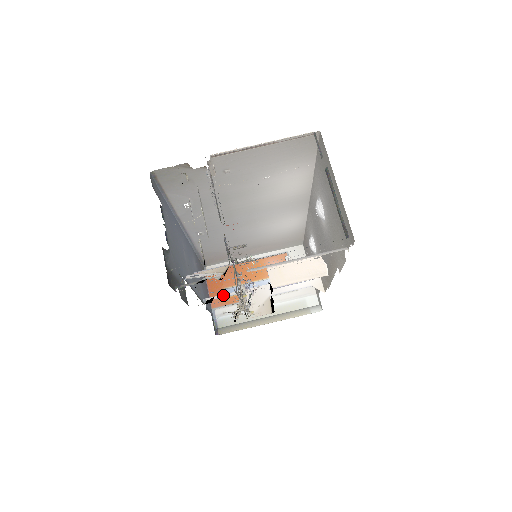
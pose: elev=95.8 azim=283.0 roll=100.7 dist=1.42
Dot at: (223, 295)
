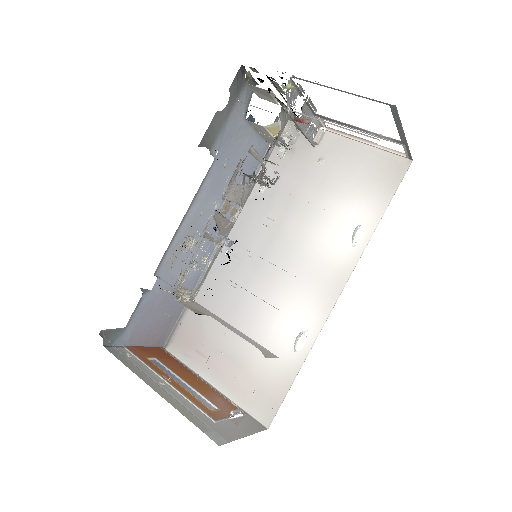
Dot at: (175, 288)
